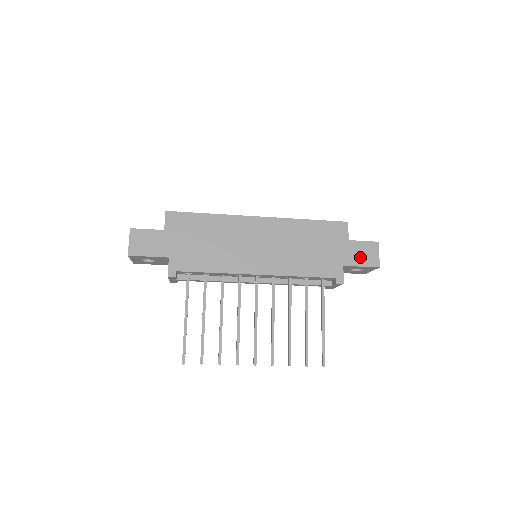
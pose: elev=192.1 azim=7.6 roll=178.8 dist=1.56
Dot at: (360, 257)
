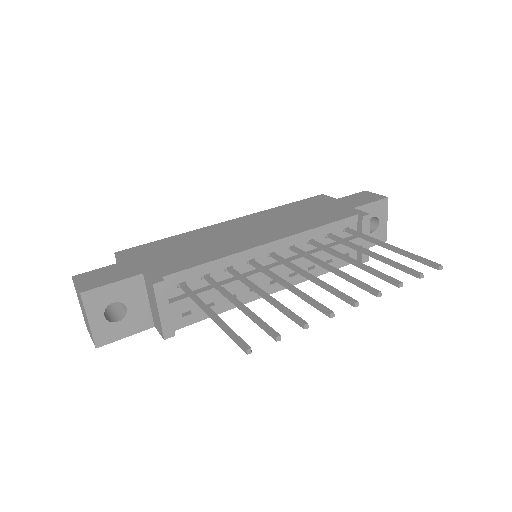
Dot at: (361, 200)
